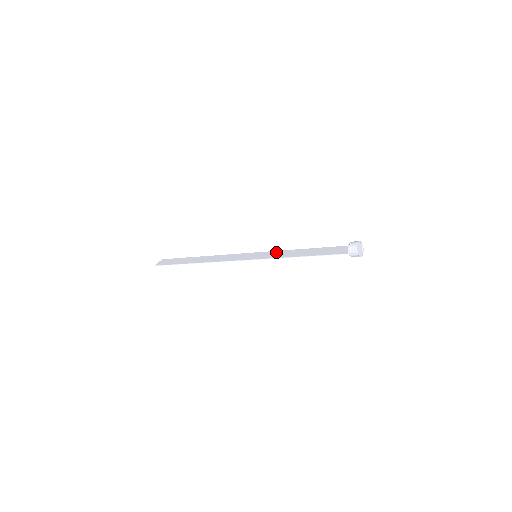
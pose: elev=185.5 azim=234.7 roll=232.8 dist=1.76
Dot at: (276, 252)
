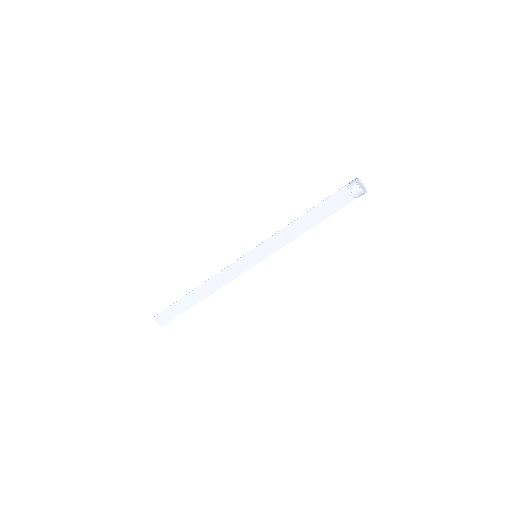
Dot at: (278, 246)
